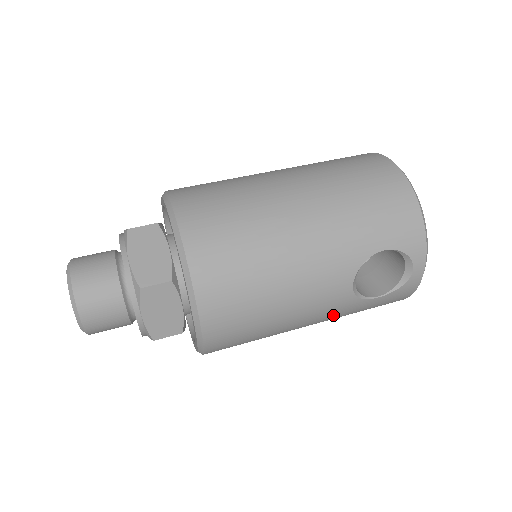
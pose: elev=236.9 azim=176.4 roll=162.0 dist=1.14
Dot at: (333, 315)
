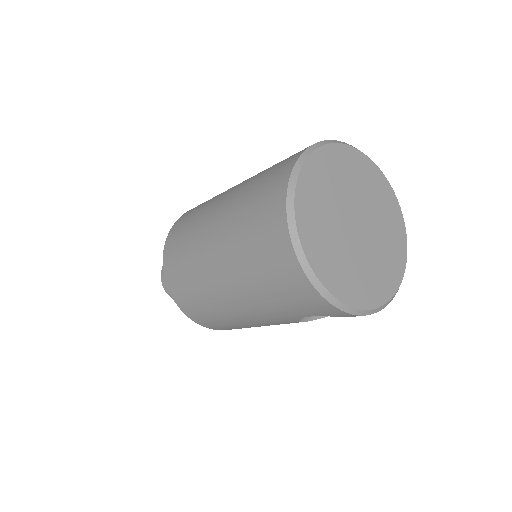
Dot at: occluded
